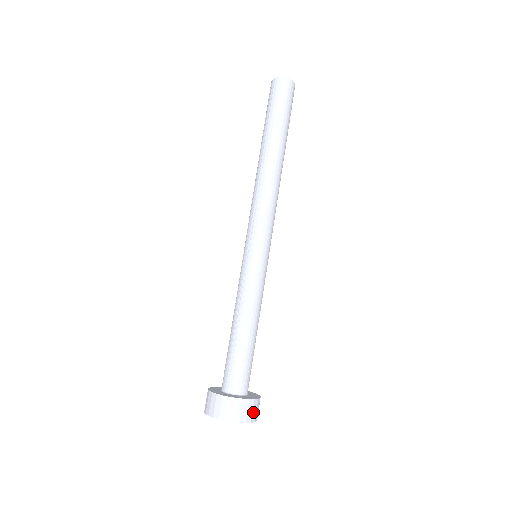
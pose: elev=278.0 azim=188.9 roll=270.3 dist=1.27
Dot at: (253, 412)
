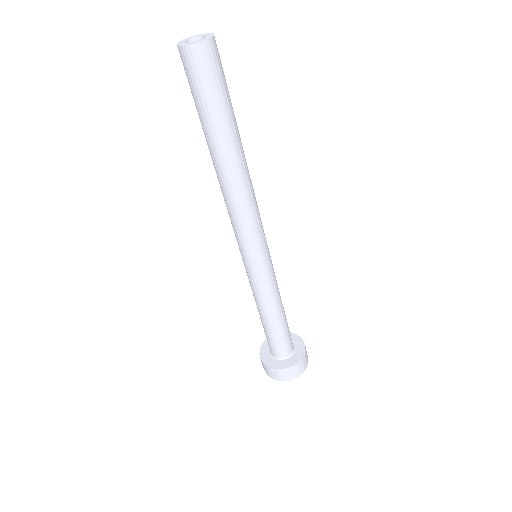
Dot at: (290, 374)
